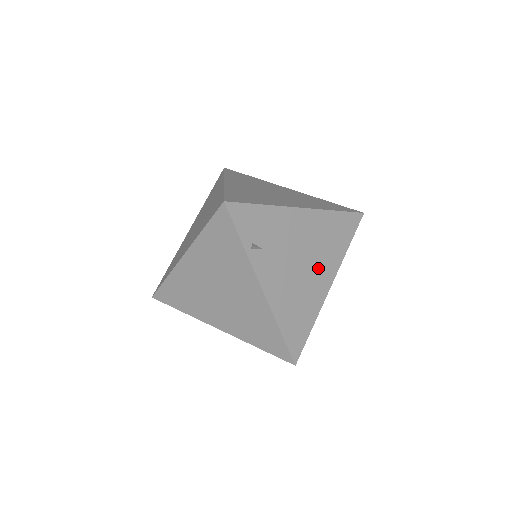
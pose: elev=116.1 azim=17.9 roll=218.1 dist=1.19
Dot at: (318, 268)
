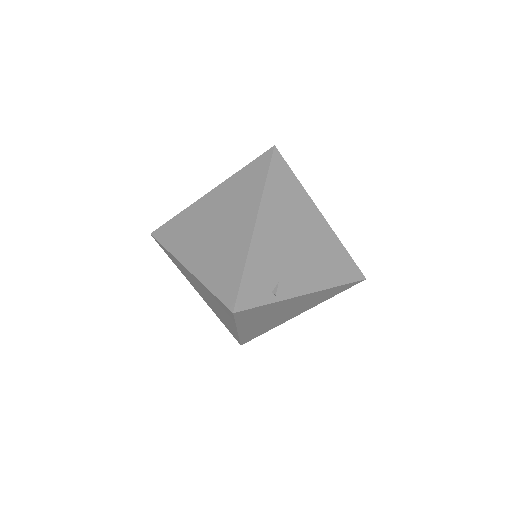
Dot at: (306, 225)
